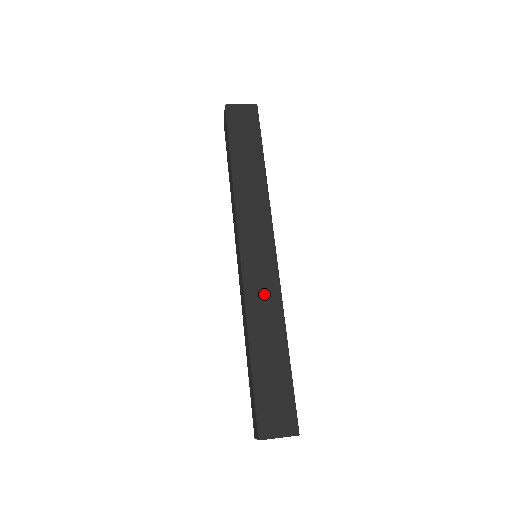
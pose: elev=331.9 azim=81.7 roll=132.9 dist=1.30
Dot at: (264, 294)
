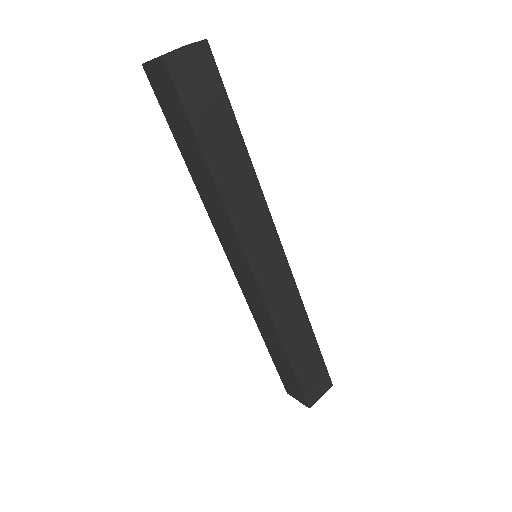
Dot at: (286, 301)
